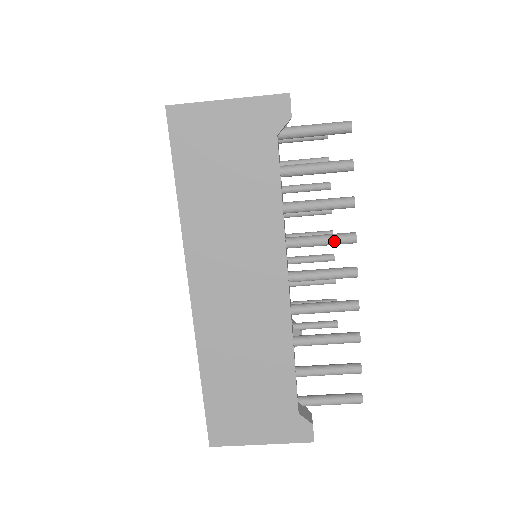
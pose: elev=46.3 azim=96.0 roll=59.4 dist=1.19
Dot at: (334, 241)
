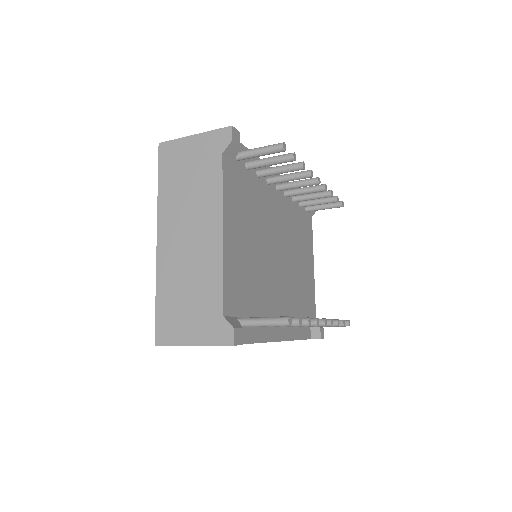
Dot at: (303, 326)
